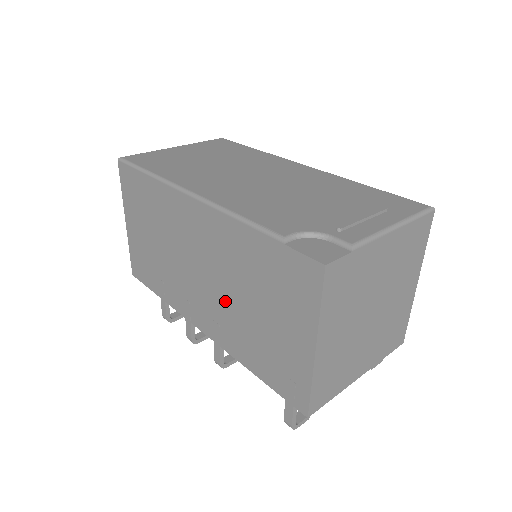
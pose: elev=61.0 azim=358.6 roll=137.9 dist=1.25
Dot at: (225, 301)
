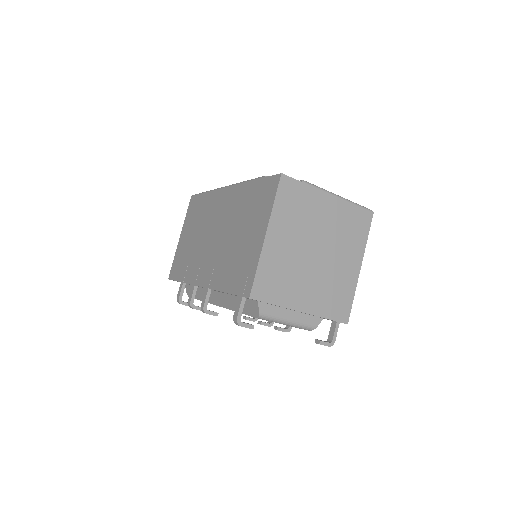
Dot at: (223, 246)
